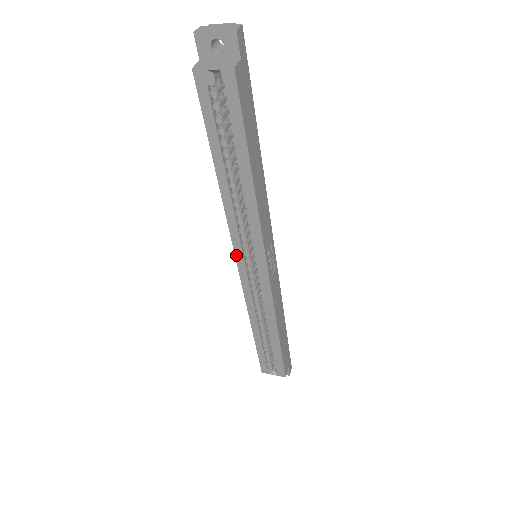
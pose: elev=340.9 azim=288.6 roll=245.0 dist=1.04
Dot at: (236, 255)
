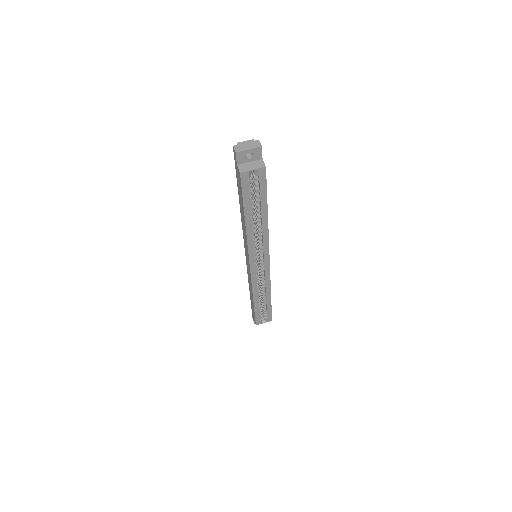
Dot at: (250, 261)
